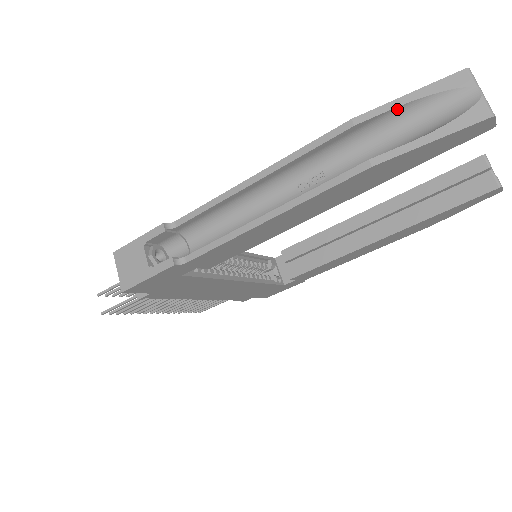
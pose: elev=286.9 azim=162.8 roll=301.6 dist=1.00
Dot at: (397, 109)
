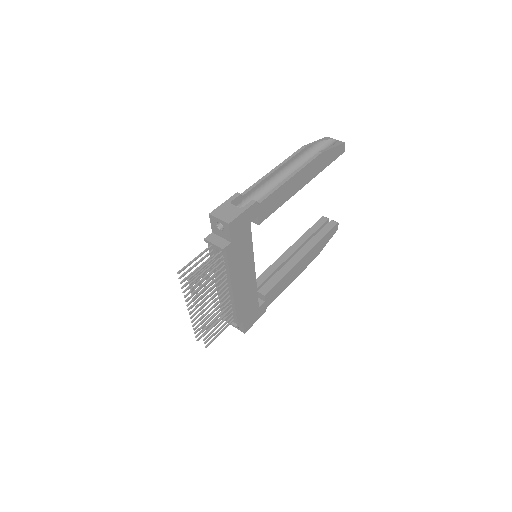
Dot at: (315, 144)
